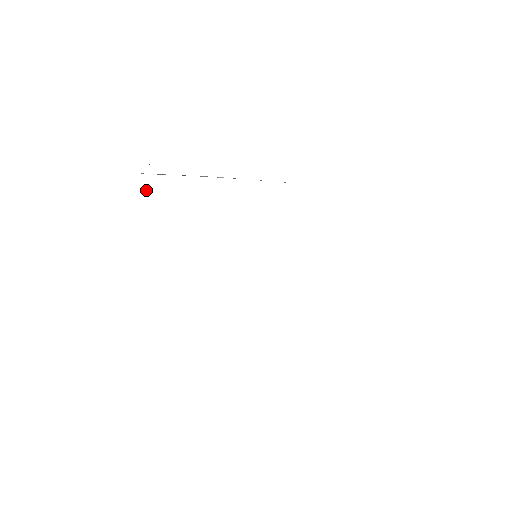
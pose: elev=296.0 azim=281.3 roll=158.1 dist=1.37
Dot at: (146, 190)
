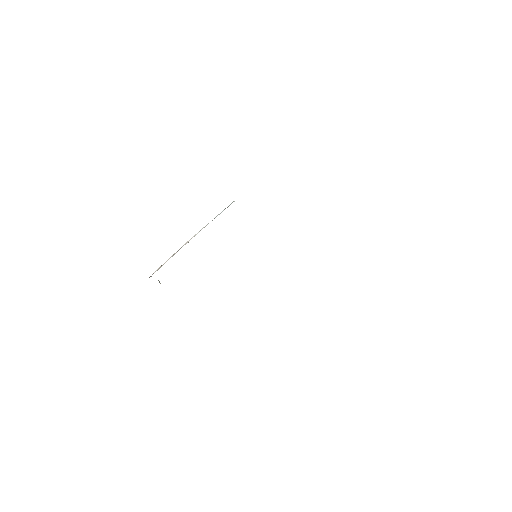
Dot at: (160, 283)
